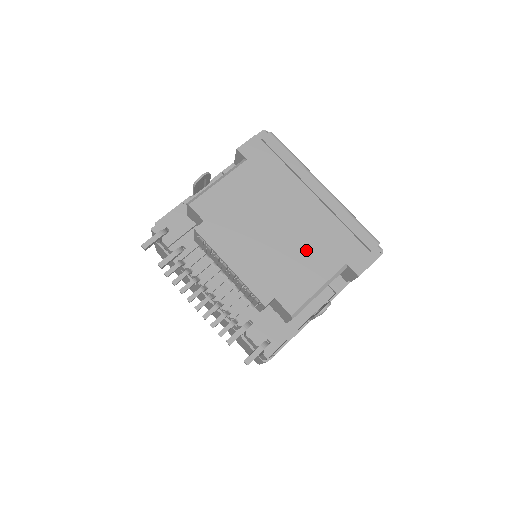
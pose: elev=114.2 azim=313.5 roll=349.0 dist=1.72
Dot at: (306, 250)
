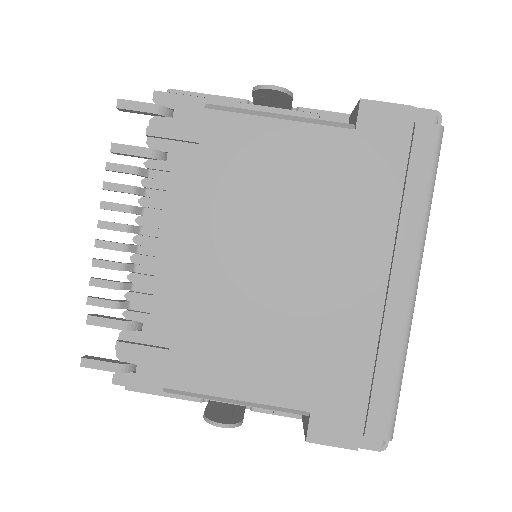
Dot at: (281, 336)
